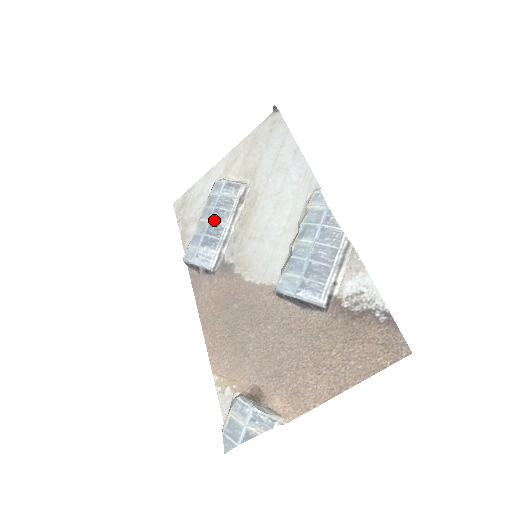
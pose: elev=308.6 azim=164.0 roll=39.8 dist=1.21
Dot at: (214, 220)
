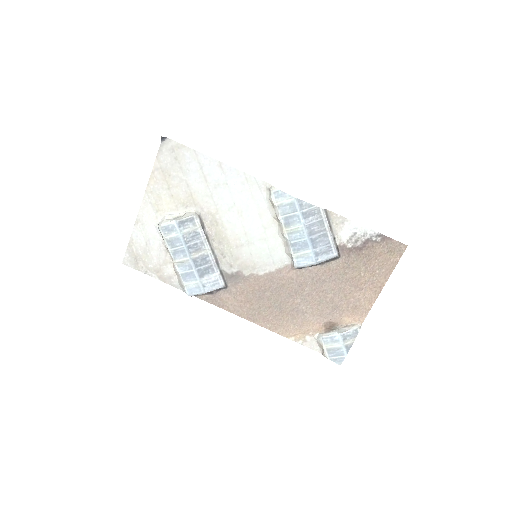
Dot at: (194, 255)
